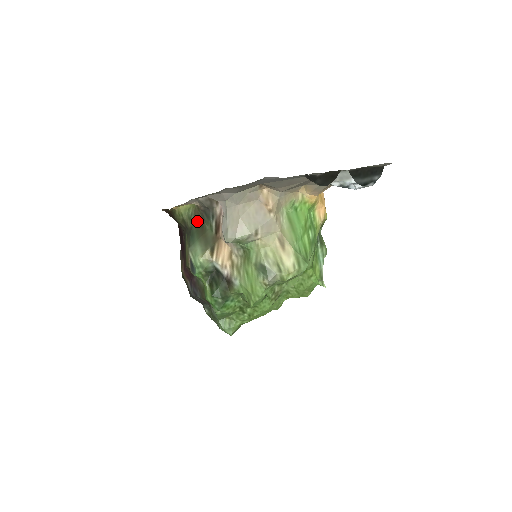
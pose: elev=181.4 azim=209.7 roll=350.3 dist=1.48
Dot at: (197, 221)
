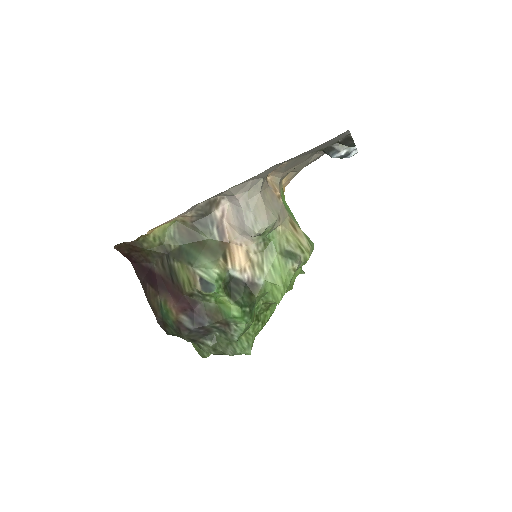
Dot at: (186, 237)
